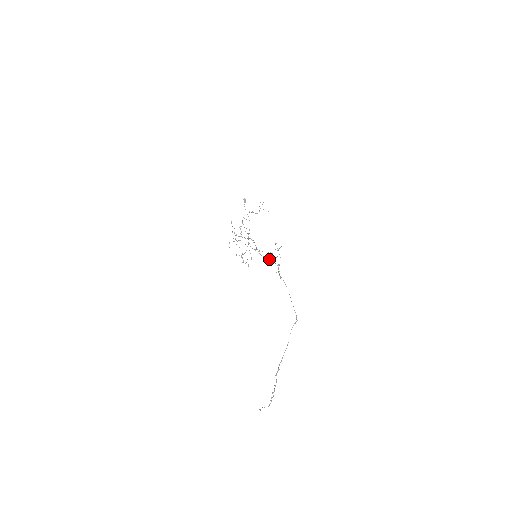
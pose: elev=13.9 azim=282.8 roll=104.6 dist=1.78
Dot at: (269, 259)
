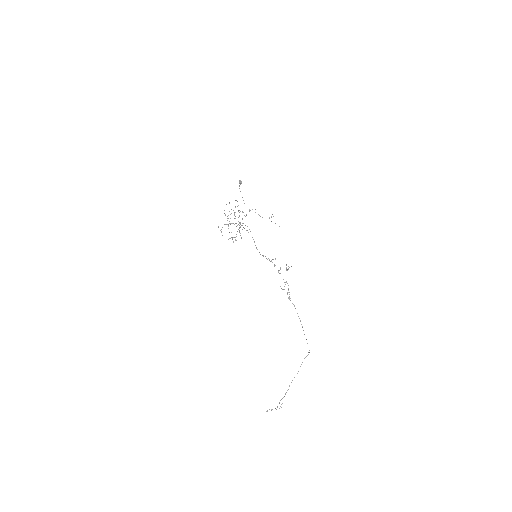
Dot at: occluded
